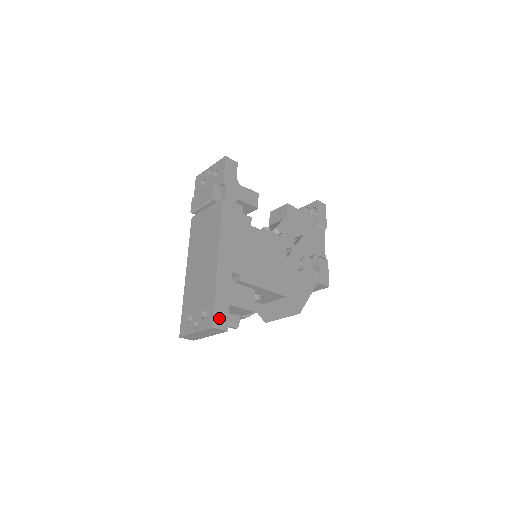
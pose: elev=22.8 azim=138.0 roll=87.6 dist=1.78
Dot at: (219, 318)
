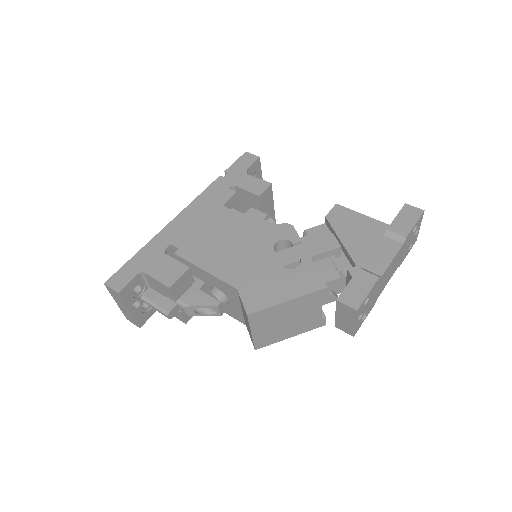
Dot at: (118, 278)
